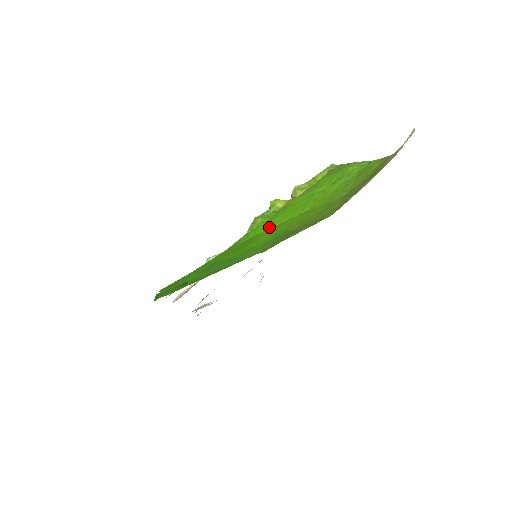
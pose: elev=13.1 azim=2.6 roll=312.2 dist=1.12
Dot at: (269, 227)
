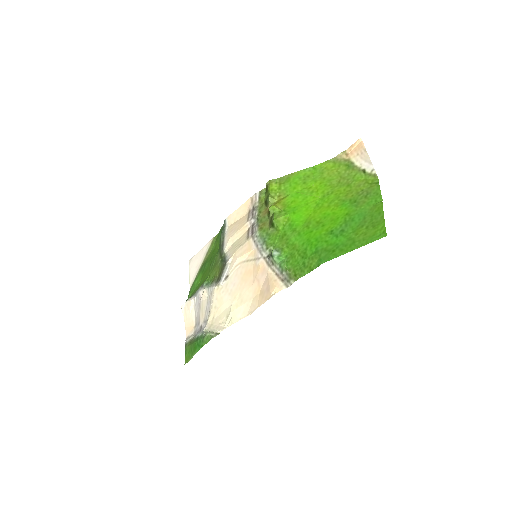
Dot at: (307, 213)
